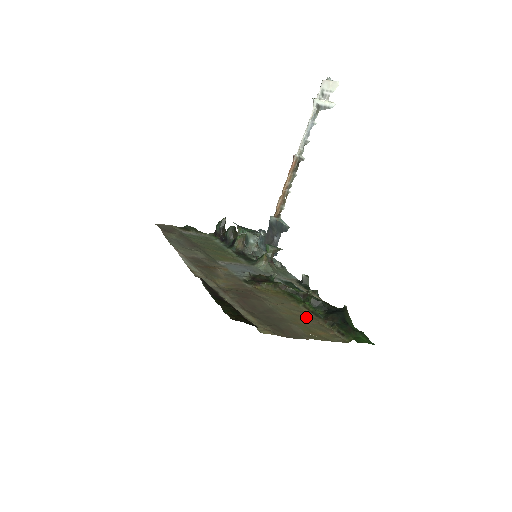
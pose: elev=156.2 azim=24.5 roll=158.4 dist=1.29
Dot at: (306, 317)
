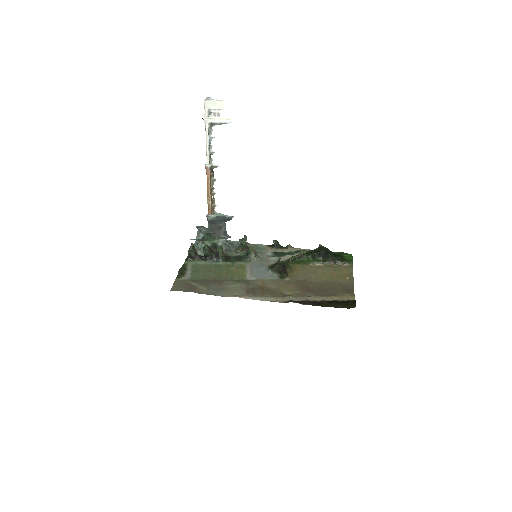
Dot at: (325, 269)
